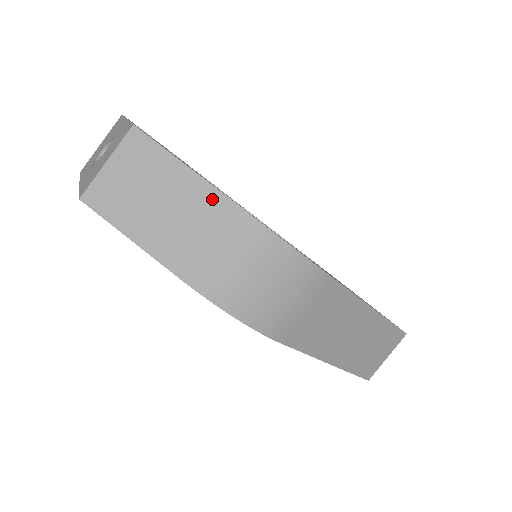
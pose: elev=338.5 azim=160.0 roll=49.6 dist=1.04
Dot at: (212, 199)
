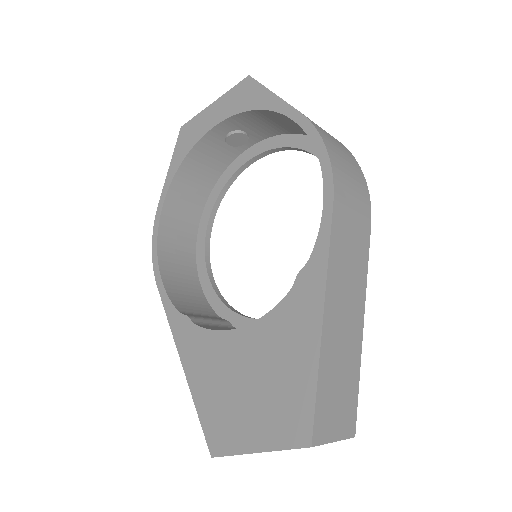
Dot at: occluded
